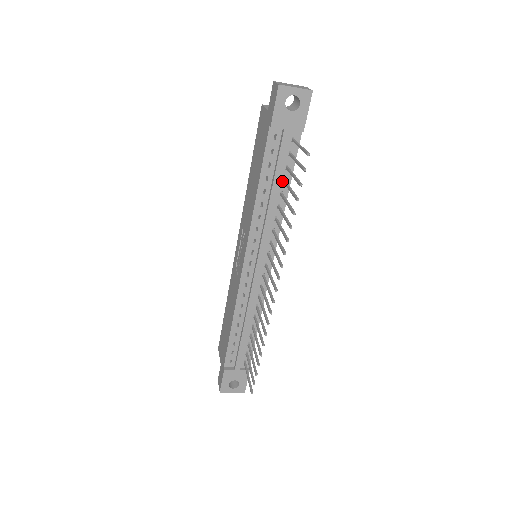
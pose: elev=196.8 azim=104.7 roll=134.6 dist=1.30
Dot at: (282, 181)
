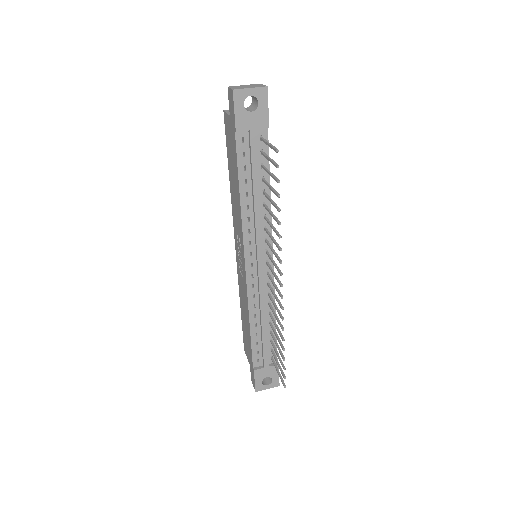
Dot at: (261, 180)
